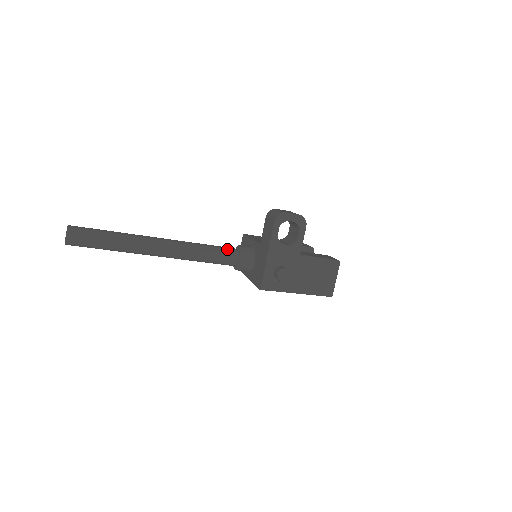
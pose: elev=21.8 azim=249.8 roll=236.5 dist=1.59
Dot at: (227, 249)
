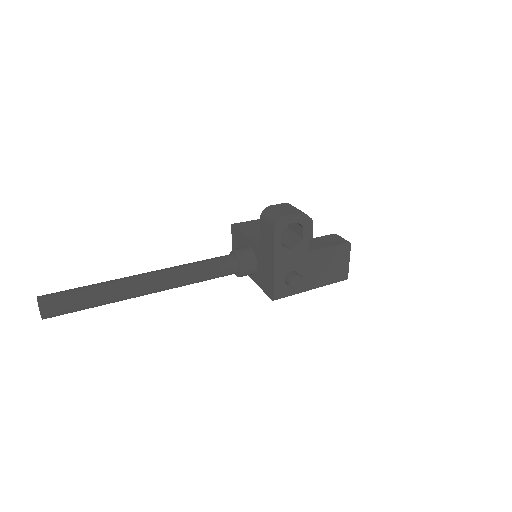
Dot at: (223, 260)
